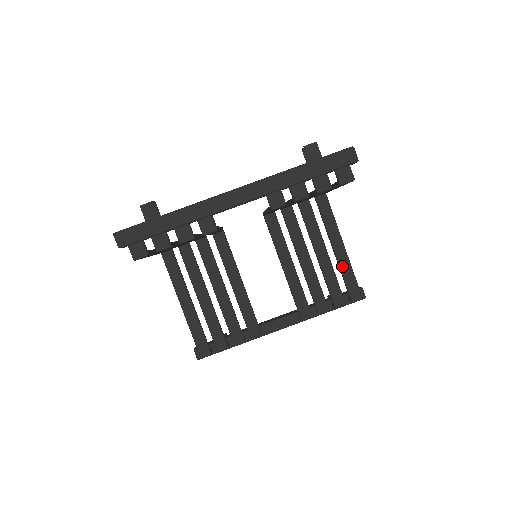
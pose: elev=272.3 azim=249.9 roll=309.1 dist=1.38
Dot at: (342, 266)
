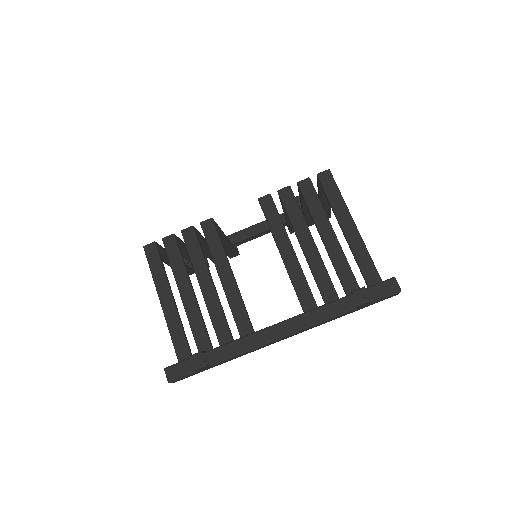
Dot at: occluded
